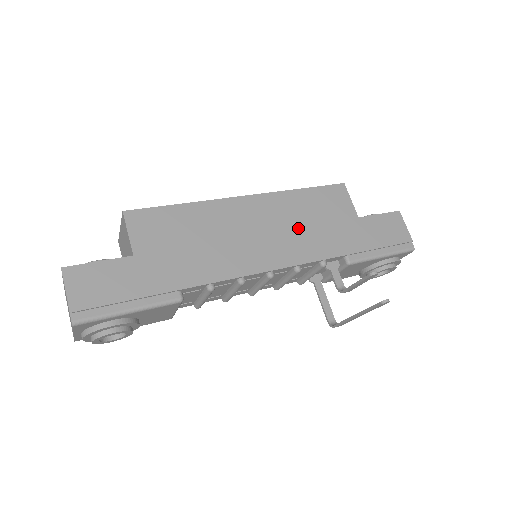
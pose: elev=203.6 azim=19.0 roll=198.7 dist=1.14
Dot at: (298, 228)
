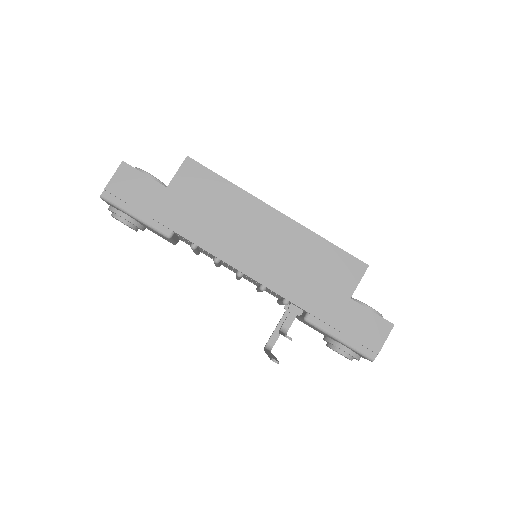
Dot at: (292, 263)
